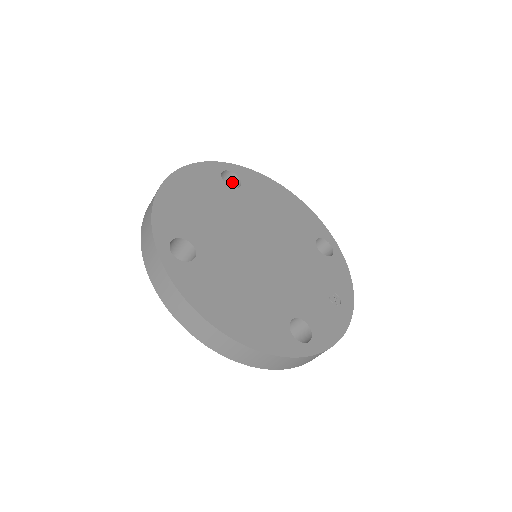
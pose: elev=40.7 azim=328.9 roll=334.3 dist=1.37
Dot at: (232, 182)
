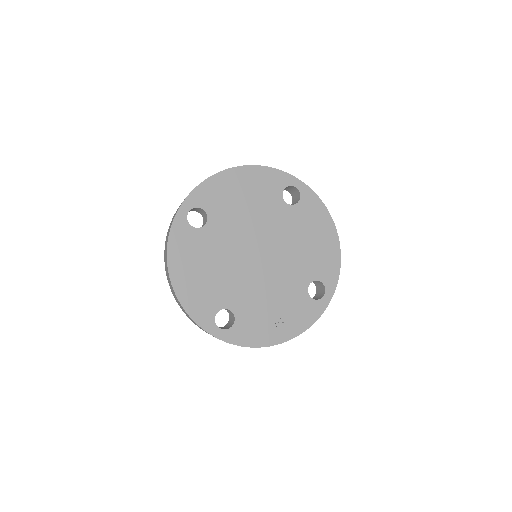
Dot at: (297, 197)
